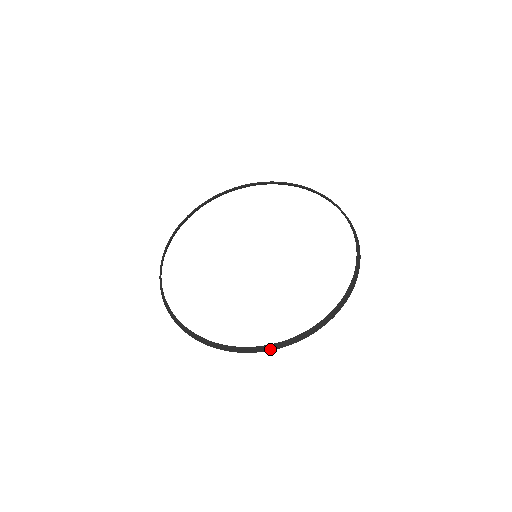
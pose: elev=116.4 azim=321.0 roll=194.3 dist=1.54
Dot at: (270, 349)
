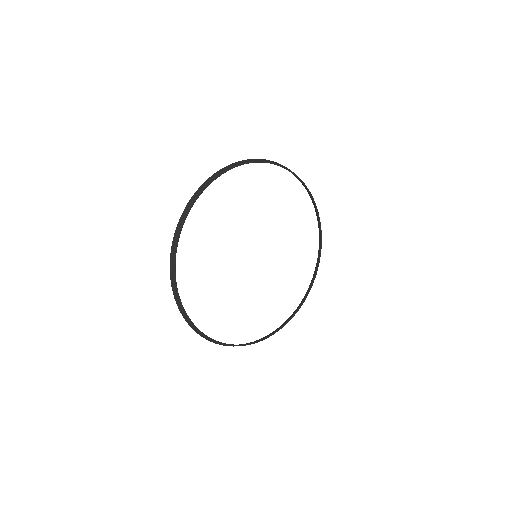
Dot at: (301, 305)
